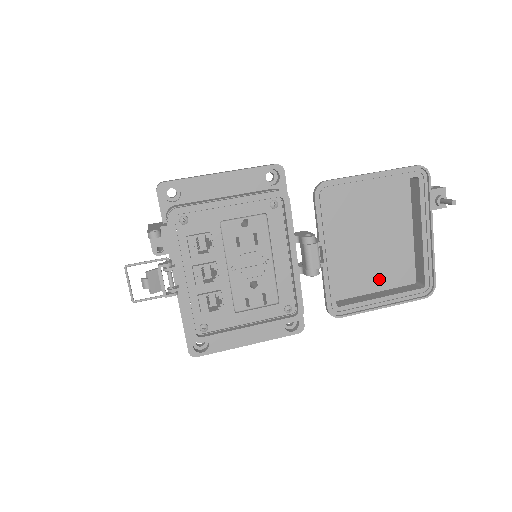
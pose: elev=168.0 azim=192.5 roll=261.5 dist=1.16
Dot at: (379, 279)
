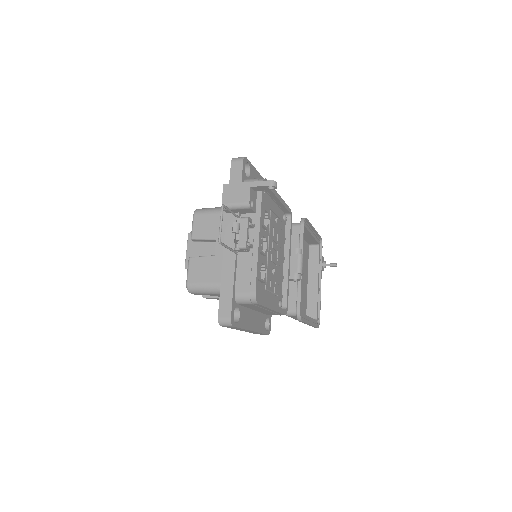
Dot at: occluded
